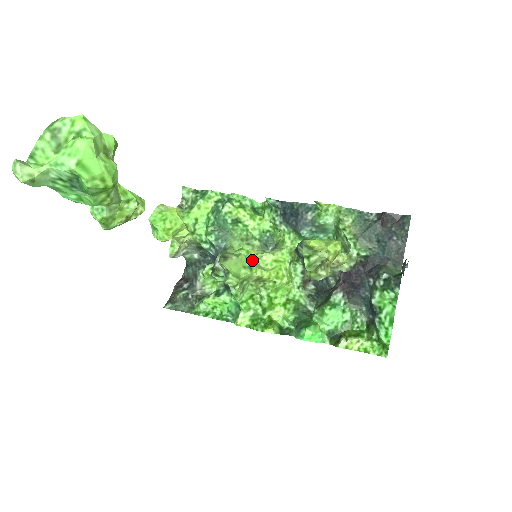
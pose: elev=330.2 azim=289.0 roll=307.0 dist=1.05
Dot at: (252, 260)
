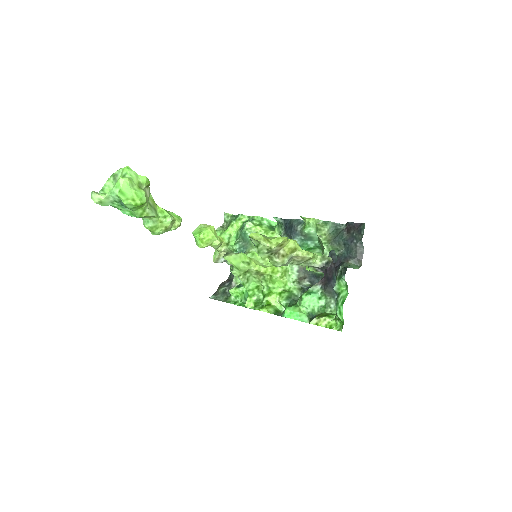
Dot at: (255, 259)
